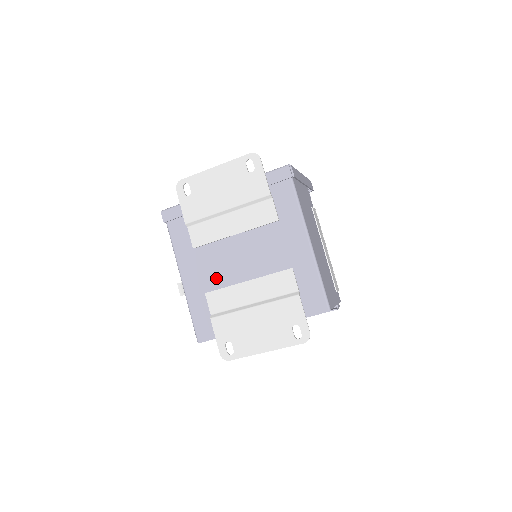
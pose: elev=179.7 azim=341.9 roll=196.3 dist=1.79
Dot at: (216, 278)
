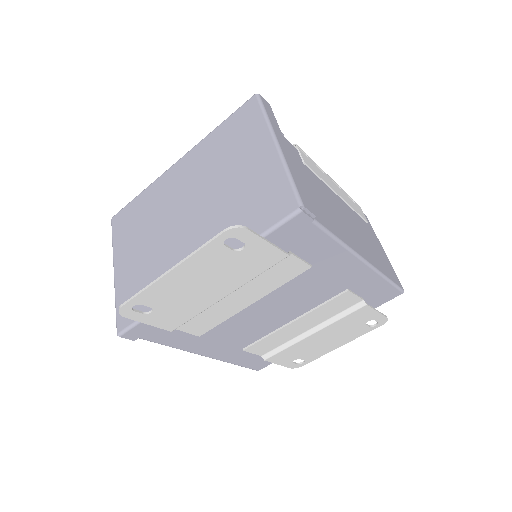
Dot at: (249, 337)
